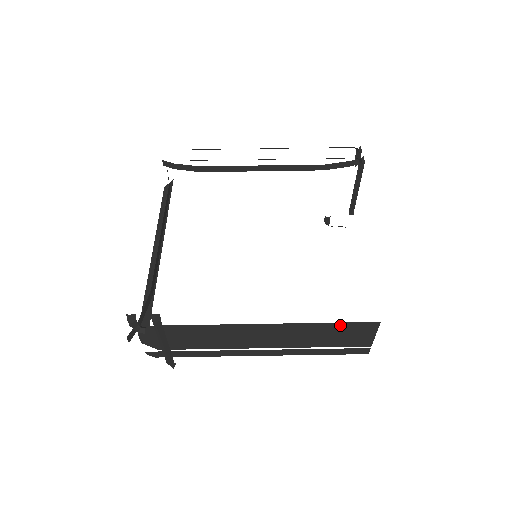
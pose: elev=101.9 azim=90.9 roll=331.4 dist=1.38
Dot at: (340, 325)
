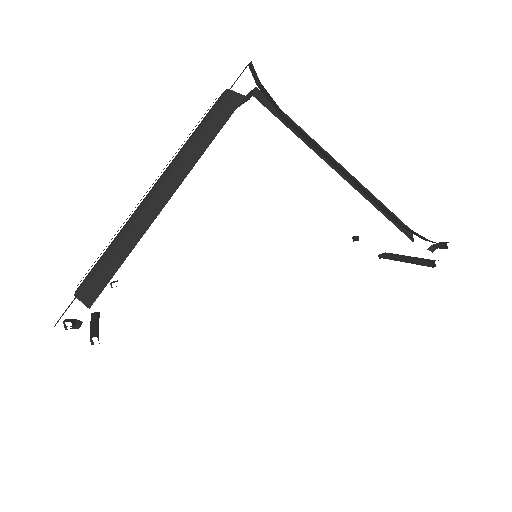
Dot at: occluded
